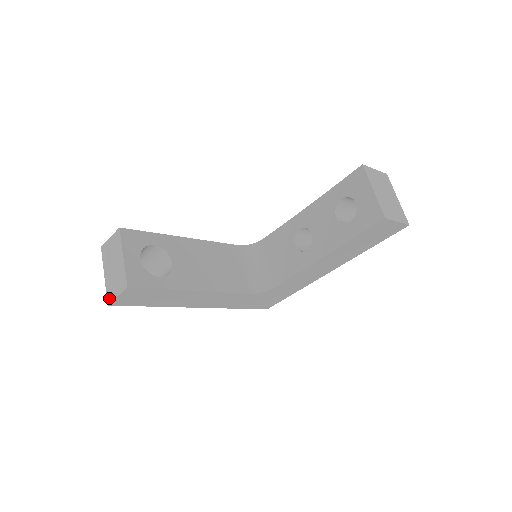
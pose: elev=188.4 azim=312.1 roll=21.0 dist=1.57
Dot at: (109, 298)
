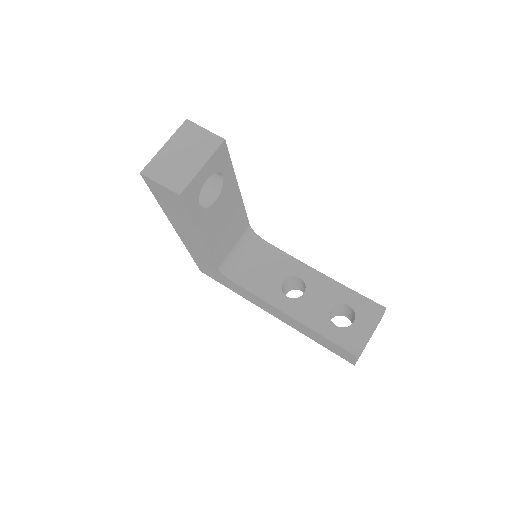
Dot at: (149, 171)
